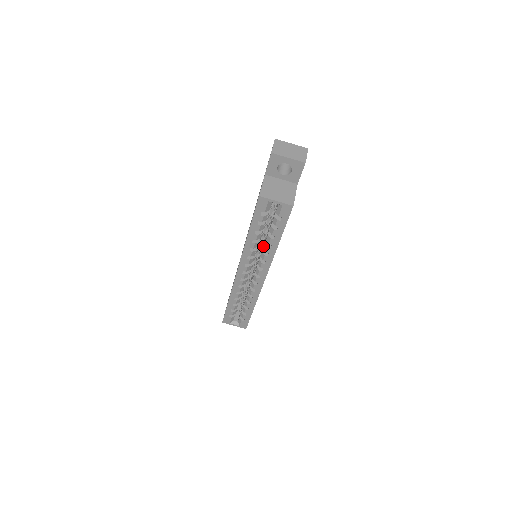
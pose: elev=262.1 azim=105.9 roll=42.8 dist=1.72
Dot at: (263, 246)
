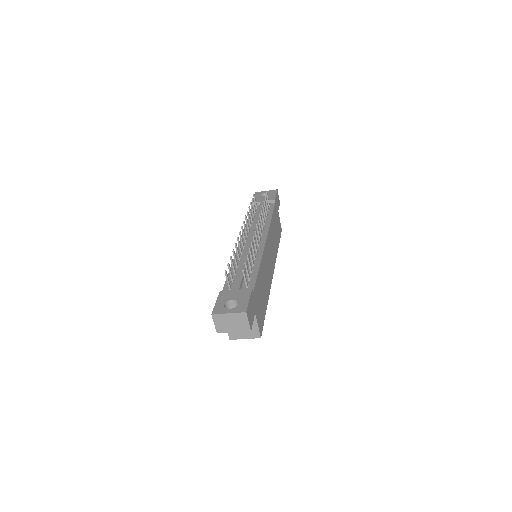
Dot at: occluded
